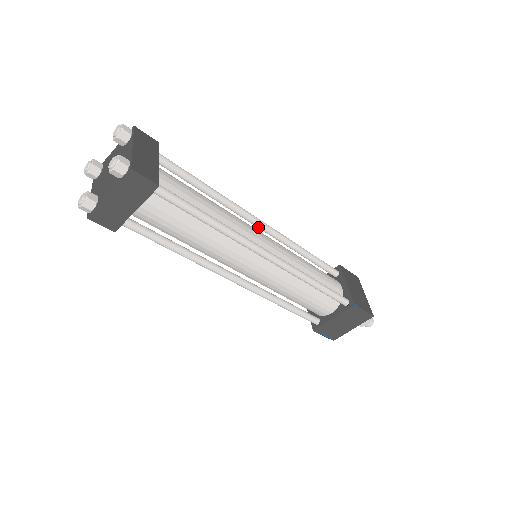
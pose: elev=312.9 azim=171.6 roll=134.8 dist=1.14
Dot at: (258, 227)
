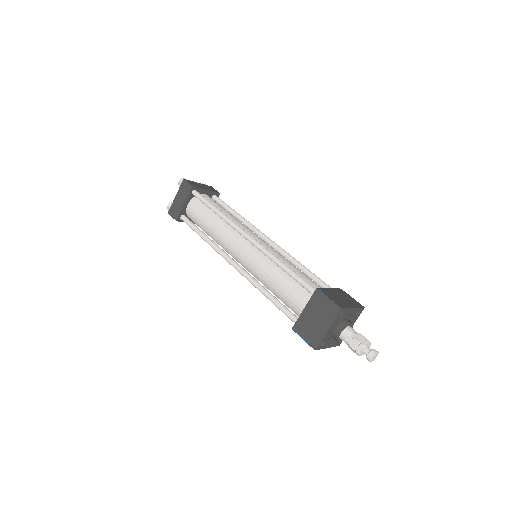
Dot at: (265, 241)
